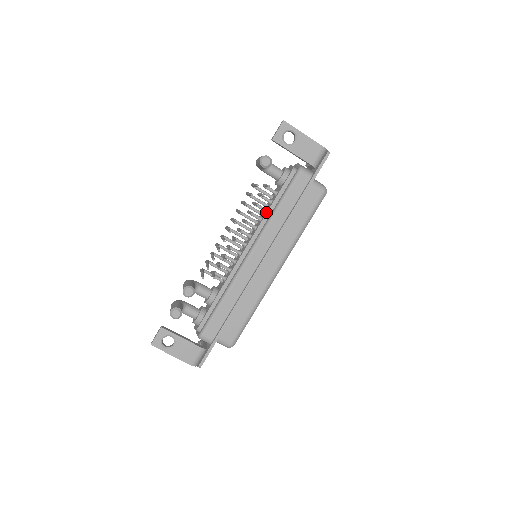
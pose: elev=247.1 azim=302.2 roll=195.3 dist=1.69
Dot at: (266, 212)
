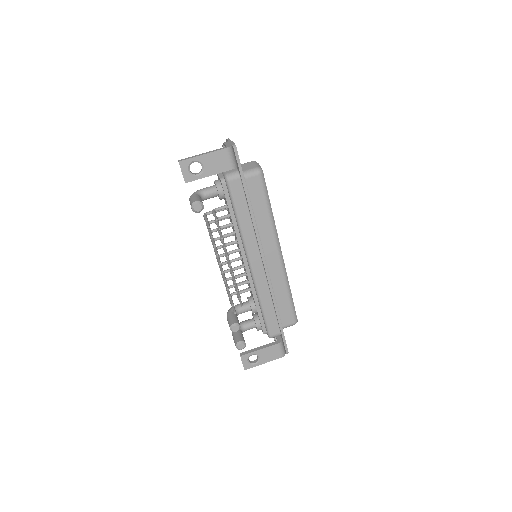
Dot at: (233, 227)
